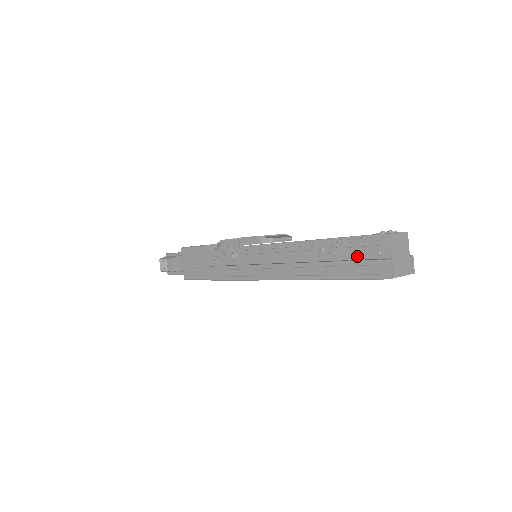
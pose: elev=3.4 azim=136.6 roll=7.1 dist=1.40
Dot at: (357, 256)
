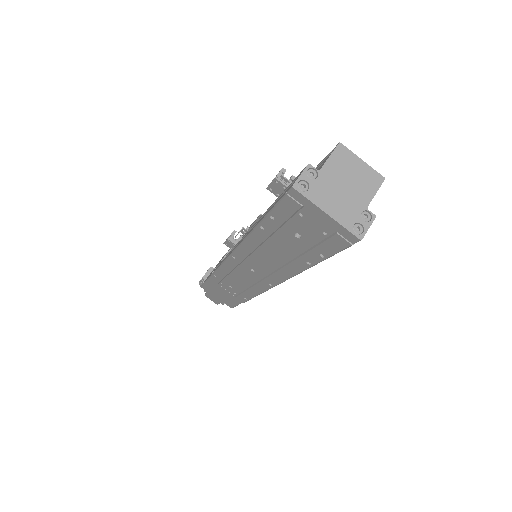
Dot at: occluded
